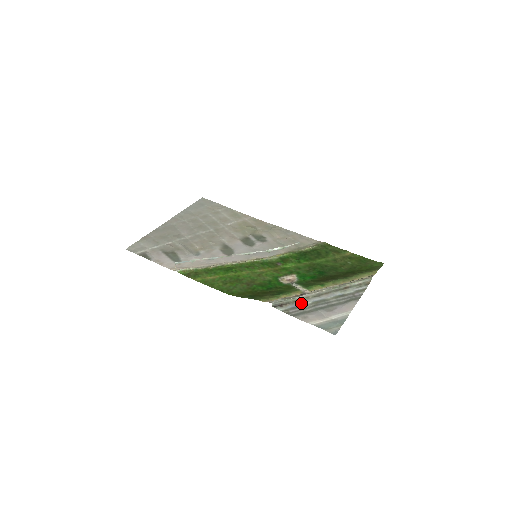
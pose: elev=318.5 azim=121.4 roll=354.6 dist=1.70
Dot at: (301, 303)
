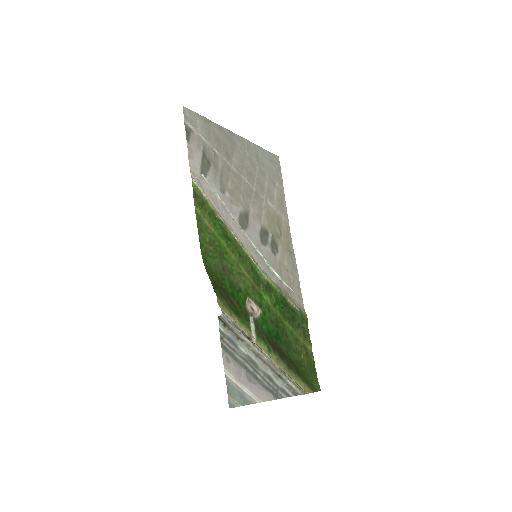
Dot at: (240, 344)
